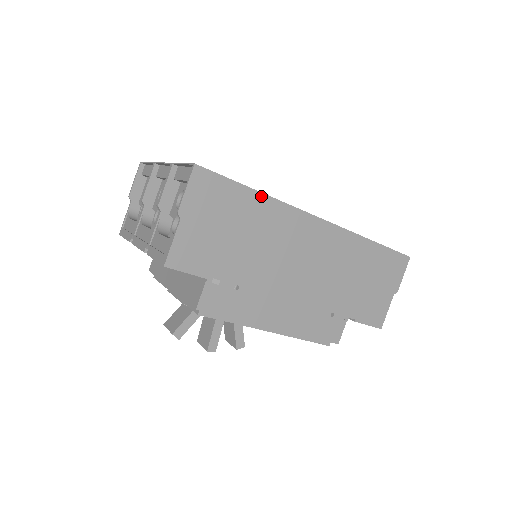
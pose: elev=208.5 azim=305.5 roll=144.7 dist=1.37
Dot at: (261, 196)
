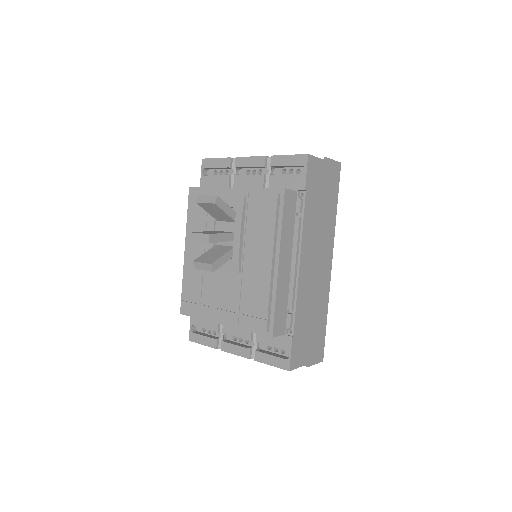
Dot at: (335, 213)
